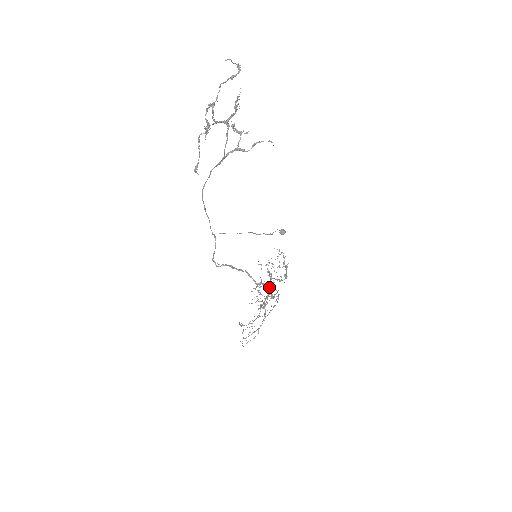
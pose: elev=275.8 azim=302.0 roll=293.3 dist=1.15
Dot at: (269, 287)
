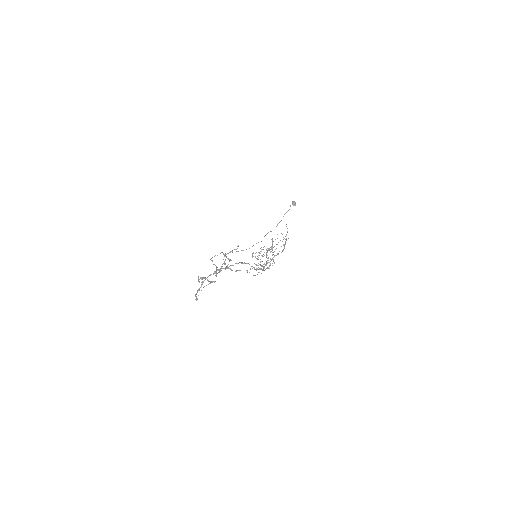
Dot at: (263, 270)
